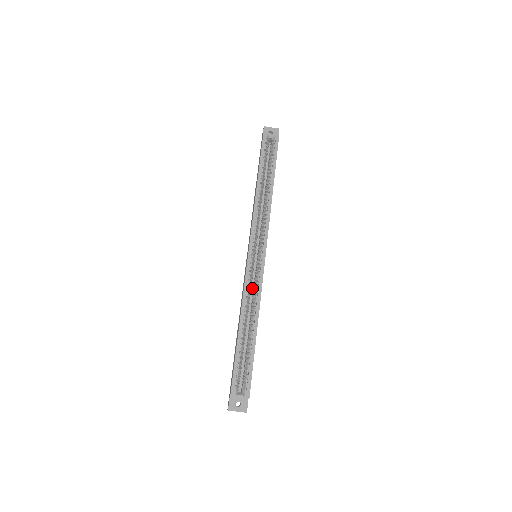
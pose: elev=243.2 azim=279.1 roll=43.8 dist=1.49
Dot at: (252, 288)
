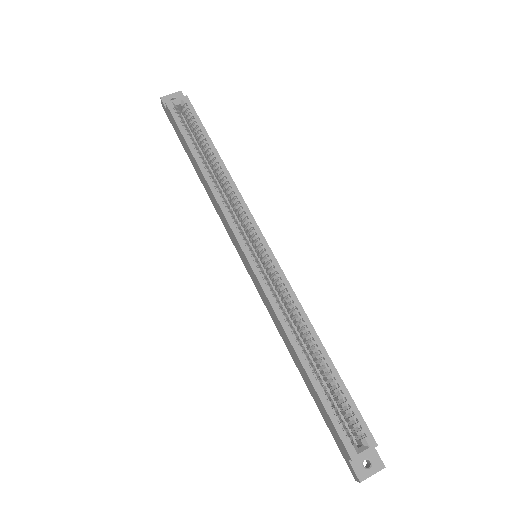
Dot at: occluded
